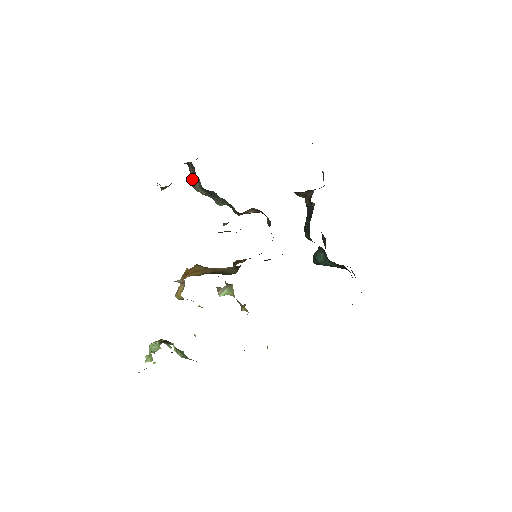
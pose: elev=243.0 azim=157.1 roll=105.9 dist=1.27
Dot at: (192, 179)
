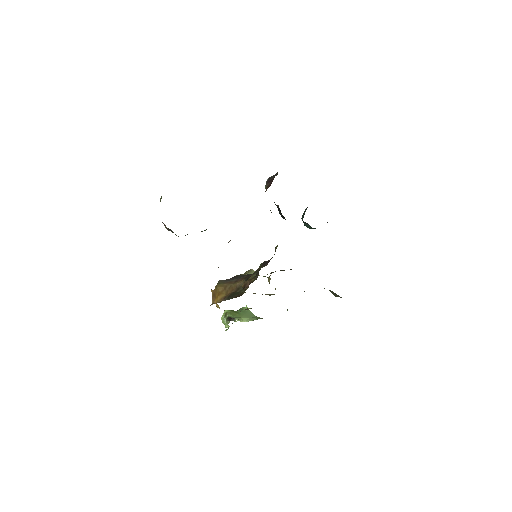
Dot at: (169, 230)
